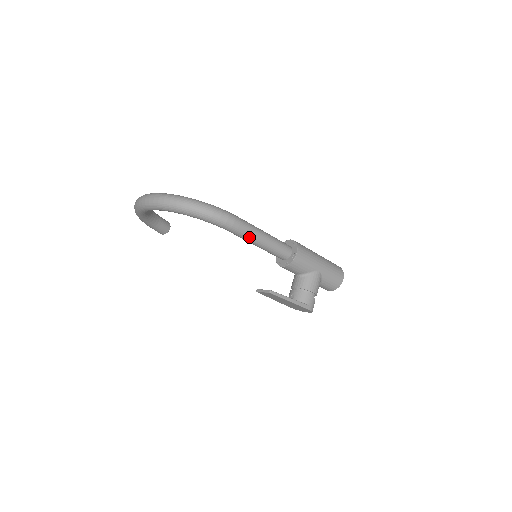
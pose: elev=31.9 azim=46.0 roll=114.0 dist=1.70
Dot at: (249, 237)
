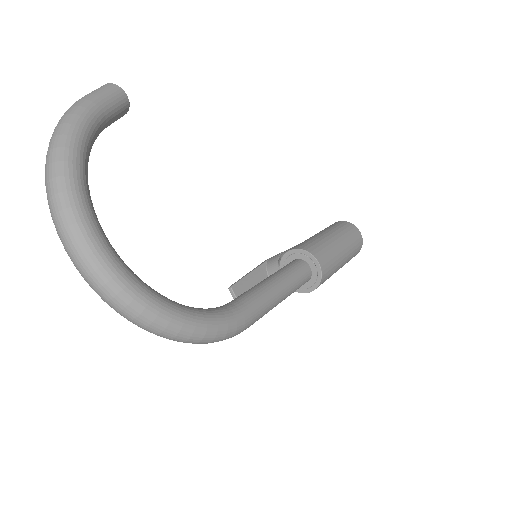
Dot at: occluded
